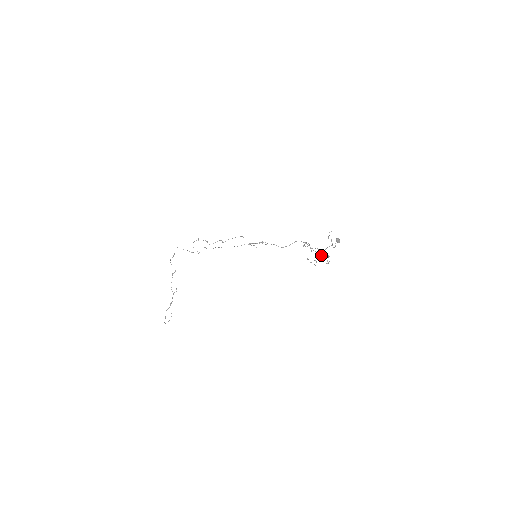
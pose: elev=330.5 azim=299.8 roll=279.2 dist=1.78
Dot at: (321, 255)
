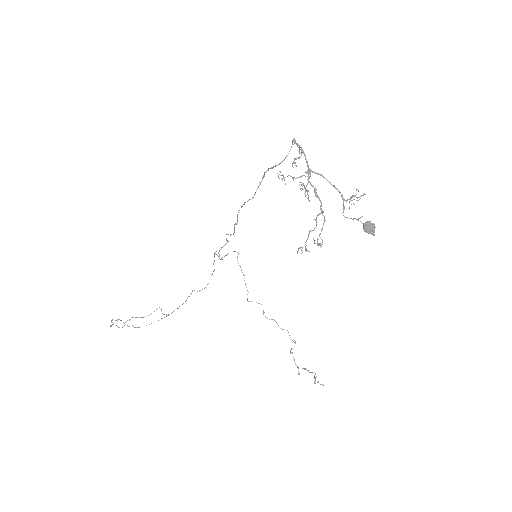
Dot at: (303, 175)
